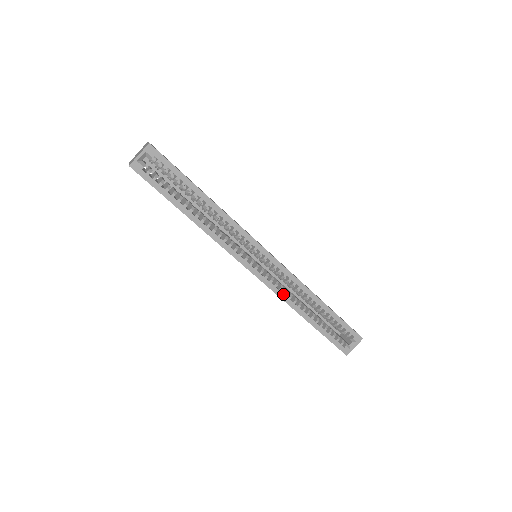
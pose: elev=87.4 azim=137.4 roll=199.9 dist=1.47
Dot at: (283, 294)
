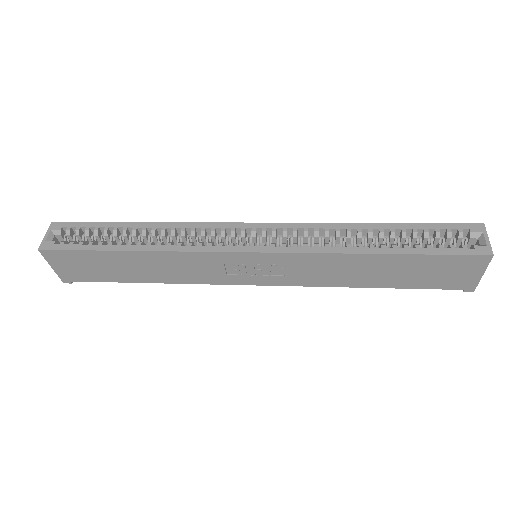
Dot at: (313, 248)
